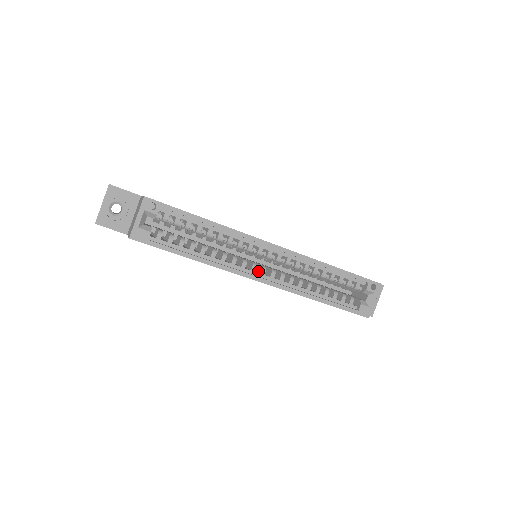
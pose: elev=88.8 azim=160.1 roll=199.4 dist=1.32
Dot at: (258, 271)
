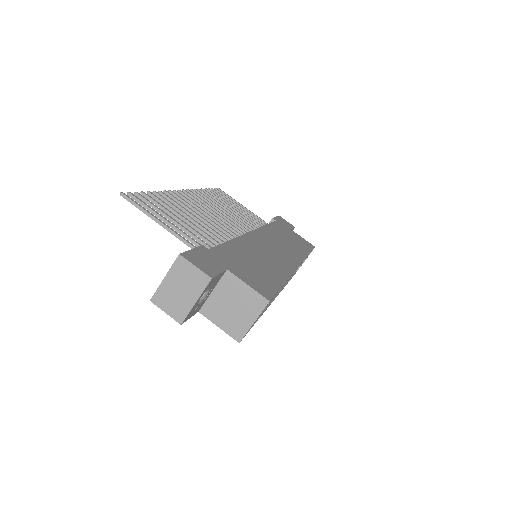
Dot at: occluded
